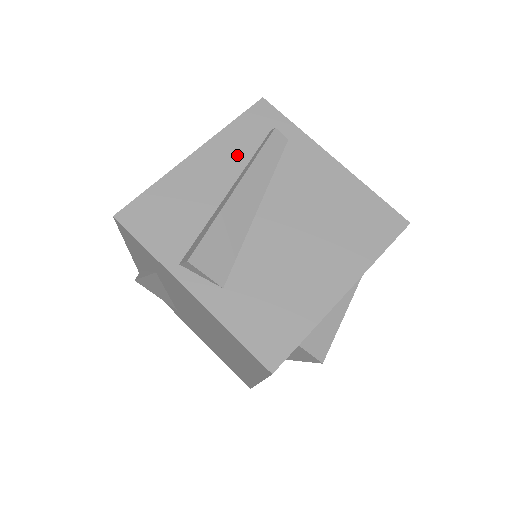
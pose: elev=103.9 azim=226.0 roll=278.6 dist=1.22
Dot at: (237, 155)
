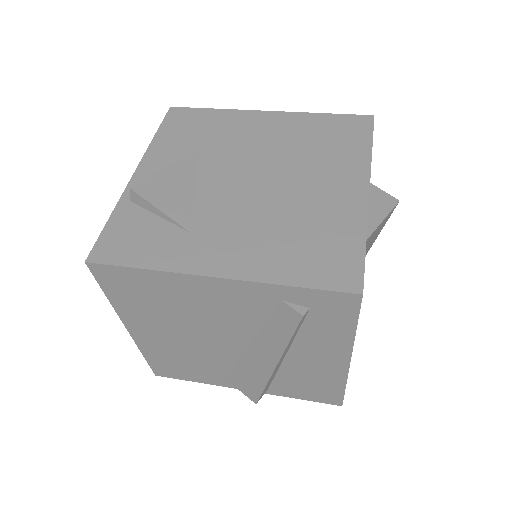
Dot at: occluded
